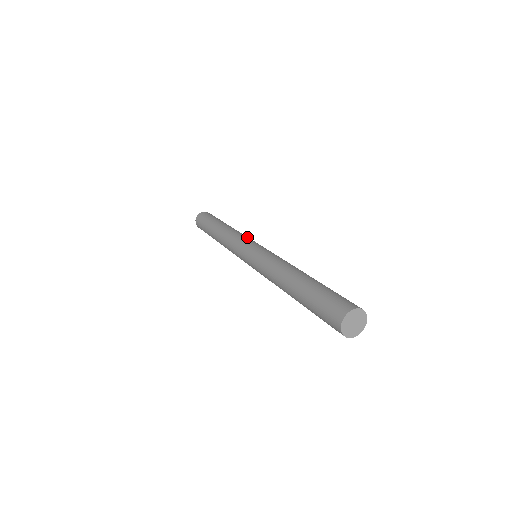
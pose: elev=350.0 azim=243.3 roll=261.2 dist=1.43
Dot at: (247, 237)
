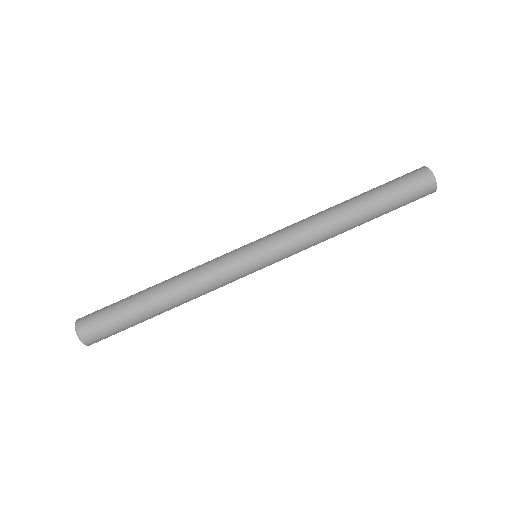
Dot at: occluded
